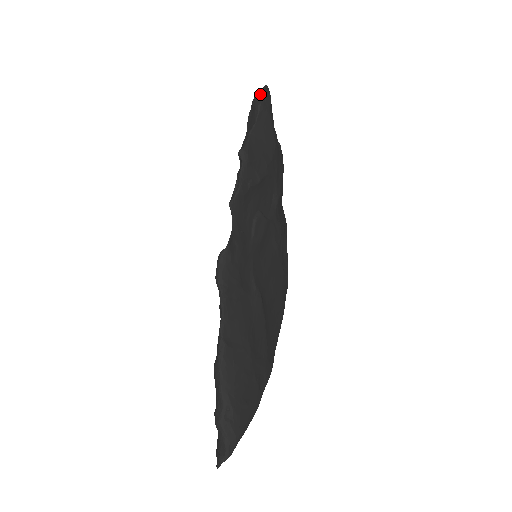
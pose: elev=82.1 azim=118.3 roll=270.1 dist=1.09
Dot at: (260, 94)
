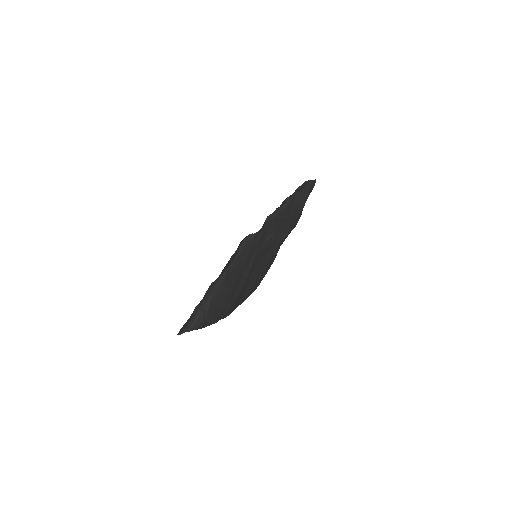
Dot at: (311, 181)
